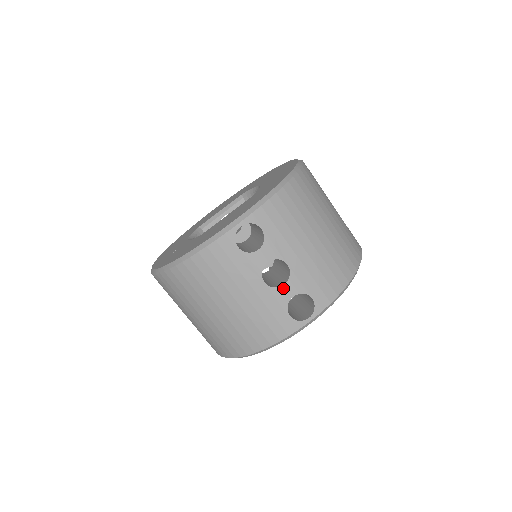
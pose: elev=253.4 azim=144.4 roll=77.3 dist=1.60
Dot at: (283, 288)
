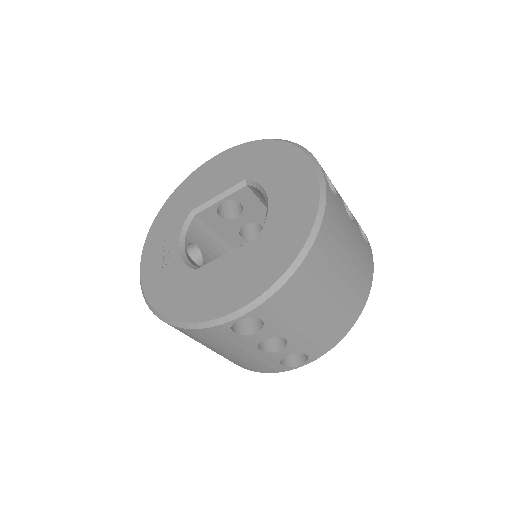
Dot at: (278, 352)
